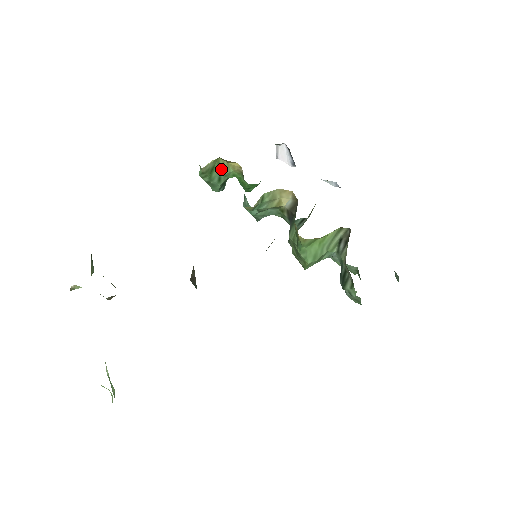
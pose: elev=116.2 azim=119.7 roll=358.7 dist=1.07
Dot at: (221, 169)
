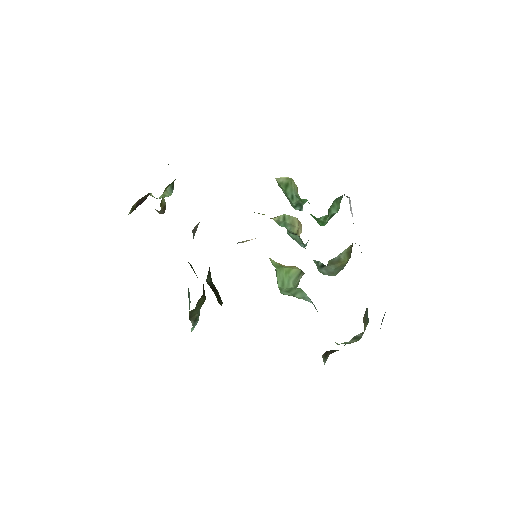
Dot at: (294, 189)
